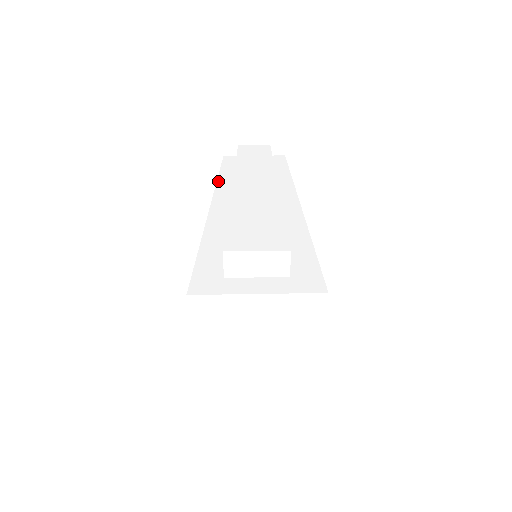
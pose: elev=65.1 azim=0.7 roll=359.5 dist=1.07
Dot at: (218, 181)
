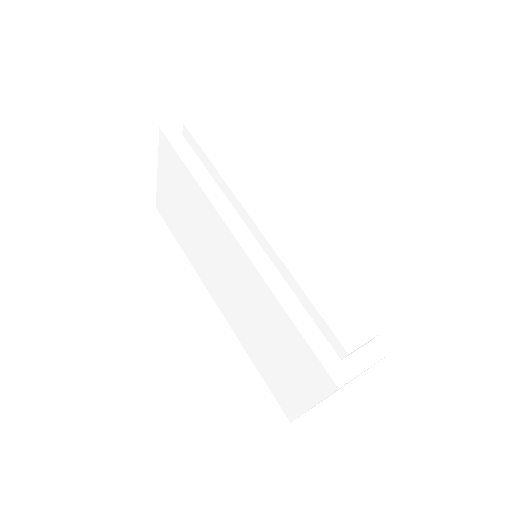
Dot at: (211, 201)
